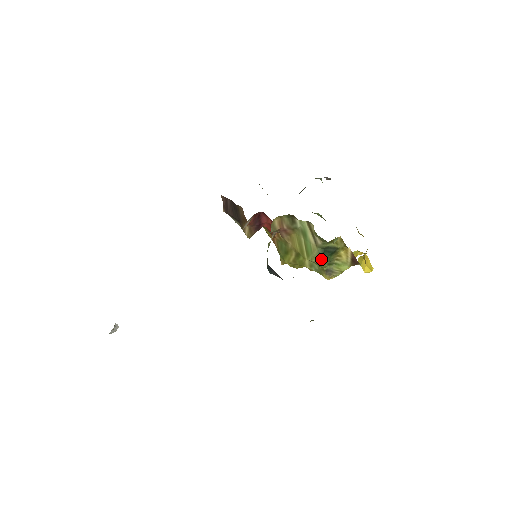
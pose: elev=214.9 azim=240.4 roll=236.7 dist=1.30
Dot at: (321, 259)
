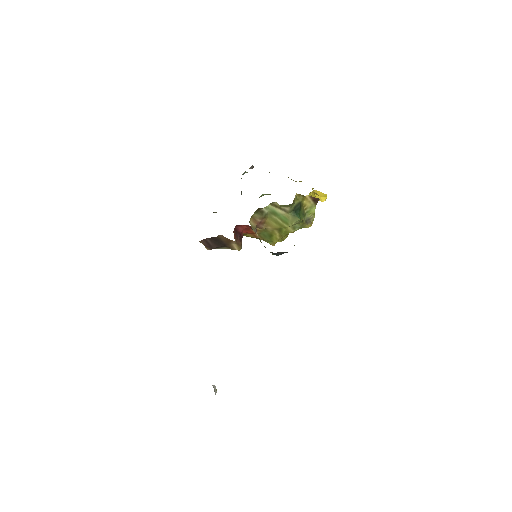
Dot at: (298, 218)
